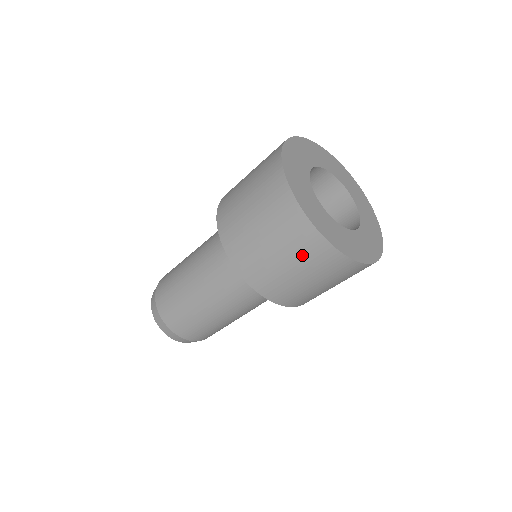
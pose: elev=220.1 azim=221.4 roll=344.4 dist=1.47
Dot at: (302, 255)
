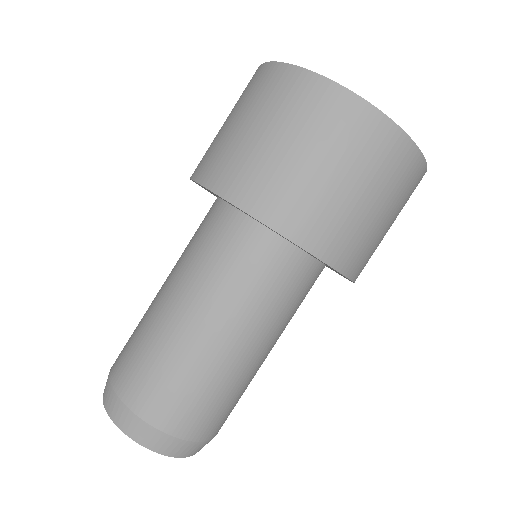
Dot at: (294, 114)
